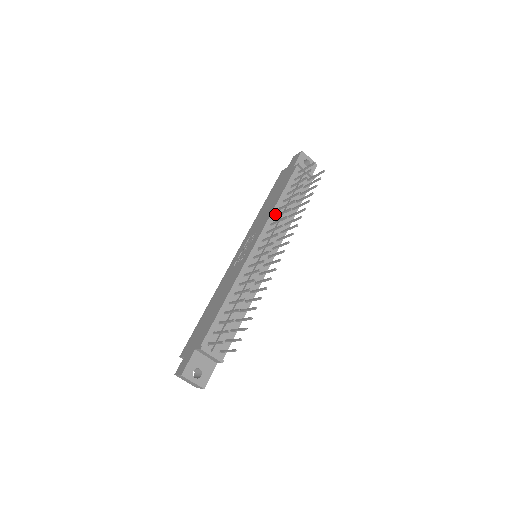
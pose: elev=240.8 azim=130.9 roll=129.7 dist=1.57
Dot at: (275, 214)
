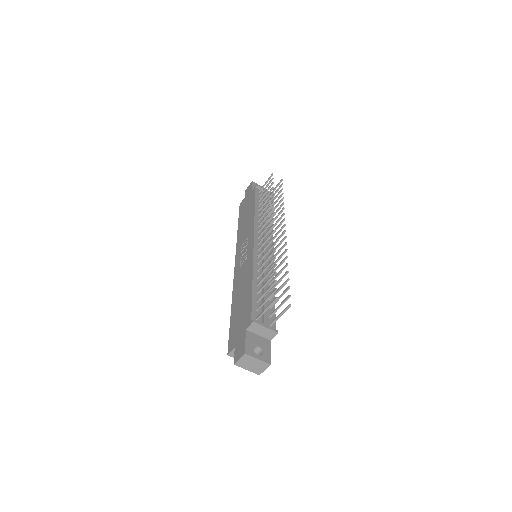
Dot at: (257, 219)
